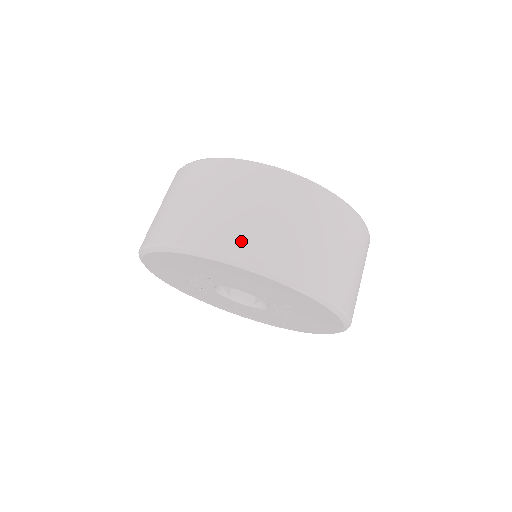
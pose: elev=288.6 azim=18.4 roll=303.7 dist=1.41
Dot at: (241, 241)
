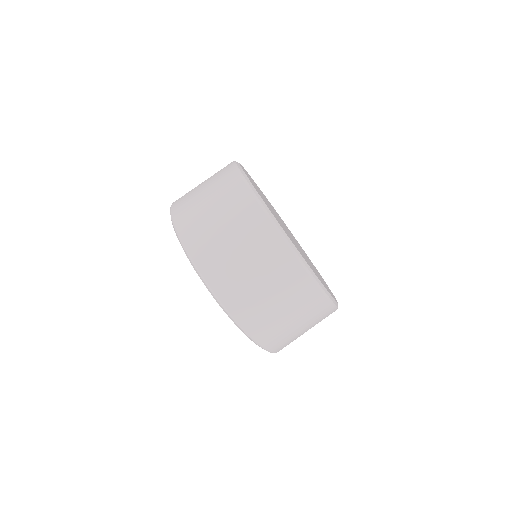
Dot at: (250, 314)
